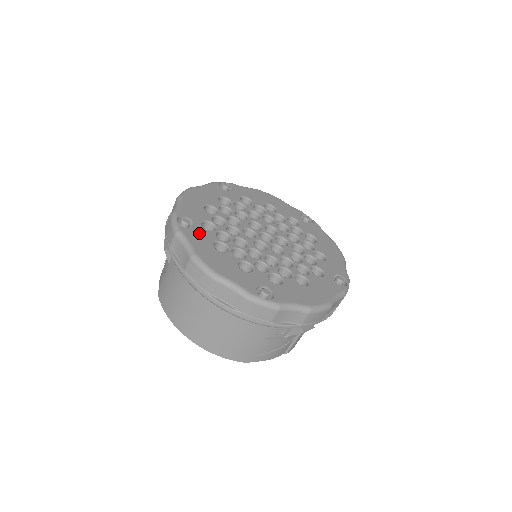
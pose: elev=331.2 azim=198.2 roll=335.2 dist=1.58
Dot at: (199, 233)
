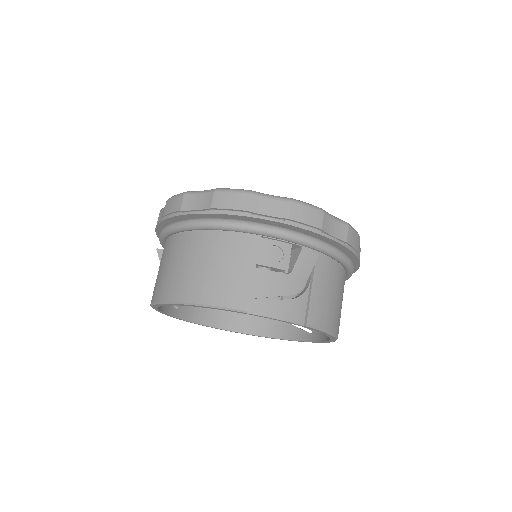
Dot at: occluded
